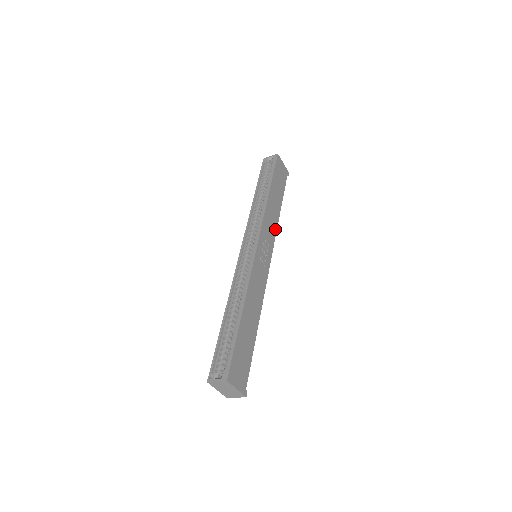
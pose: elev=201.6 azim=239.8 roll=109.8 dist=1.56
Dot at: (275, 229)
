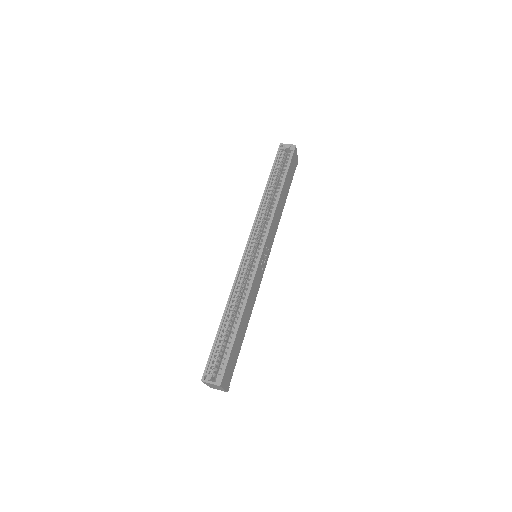
Dot at: (276, 228)
